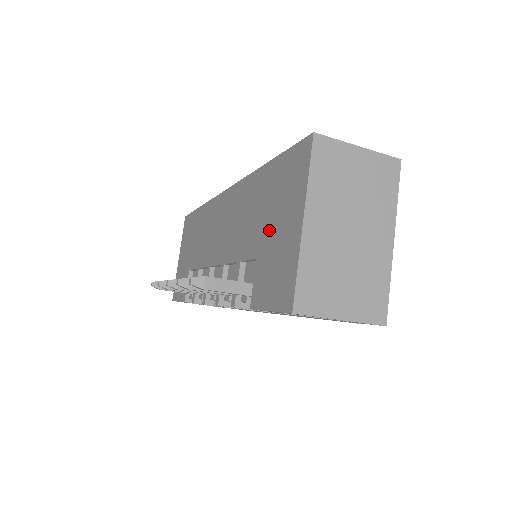
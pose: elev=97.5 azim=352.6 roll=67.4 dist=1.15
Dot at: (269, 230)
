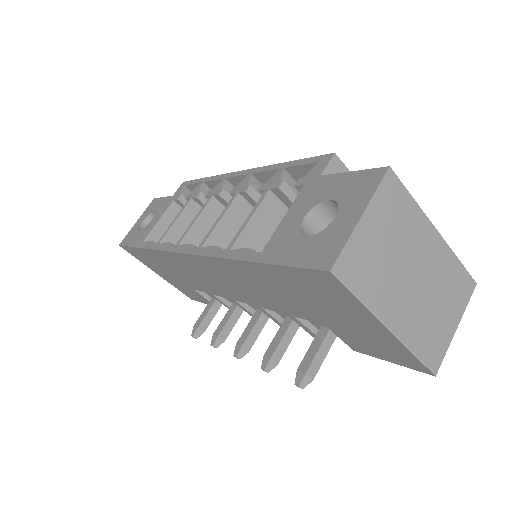
Dot at: (325, 315)
